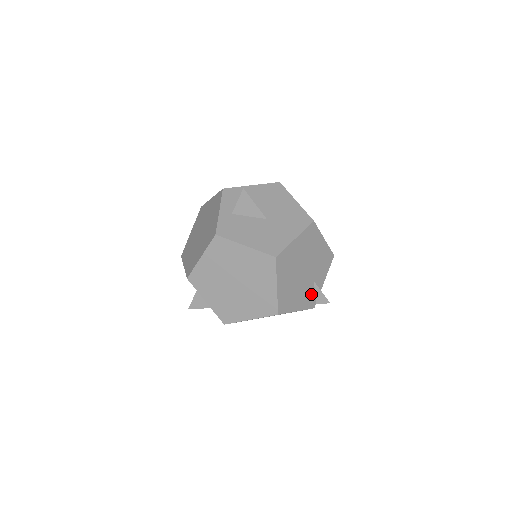
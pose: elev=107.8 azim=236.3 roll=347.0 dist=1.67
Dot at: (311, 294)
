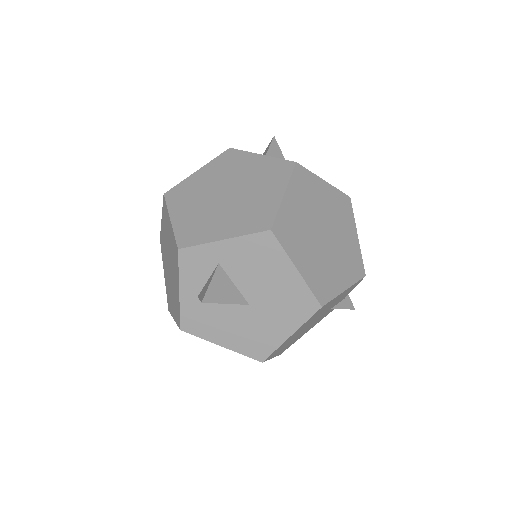
Dot at: (328, 312)
